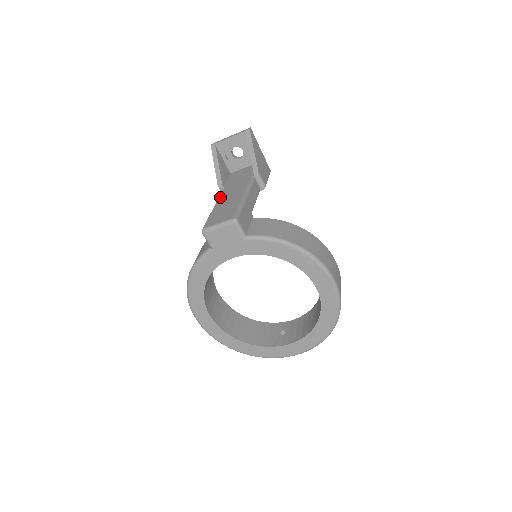
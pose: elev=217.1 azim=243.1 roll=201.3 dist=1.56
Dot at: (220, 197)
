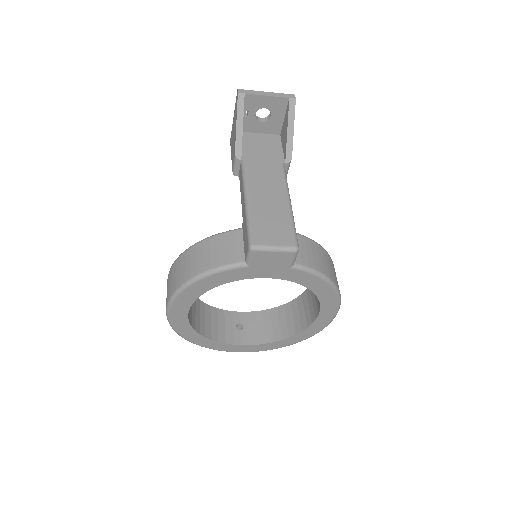
Dot at: (249, 183)
